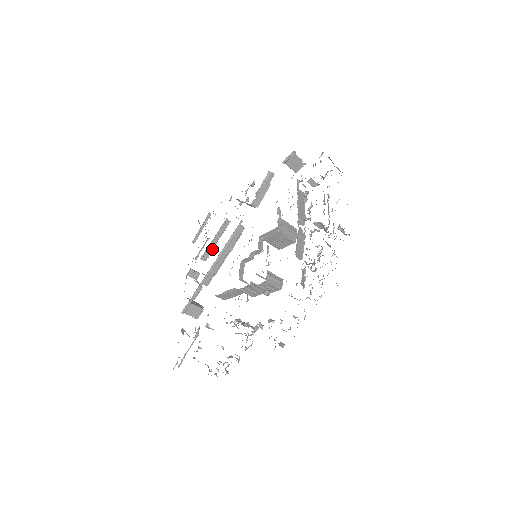
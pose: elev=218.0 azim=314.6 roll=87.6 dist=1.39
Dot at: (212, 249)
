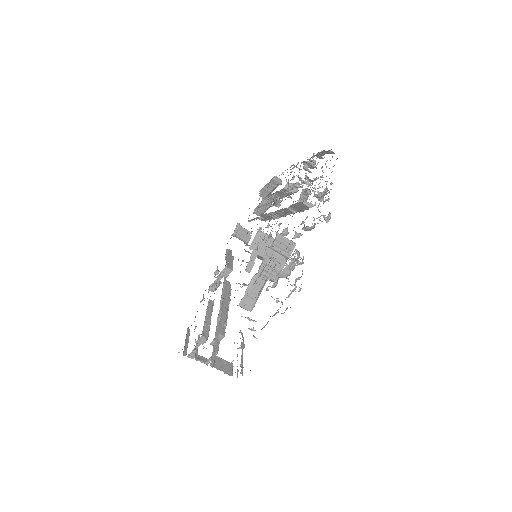
Dot at: (209, 327)
